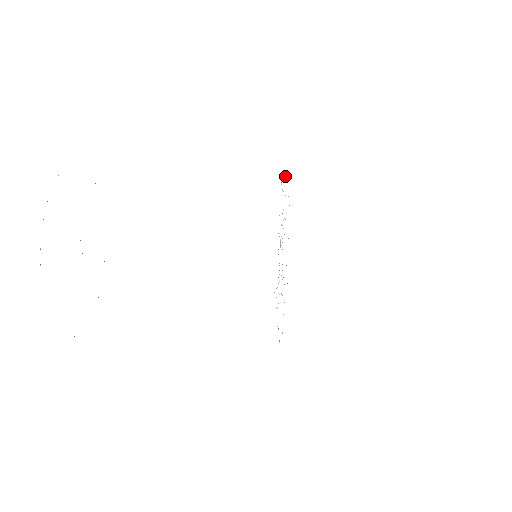
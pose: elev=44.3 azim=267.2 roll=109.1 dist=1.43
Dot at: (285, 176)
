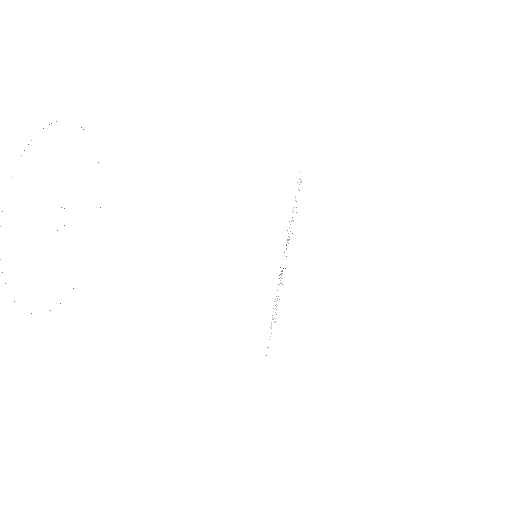
Dot at: occluded
